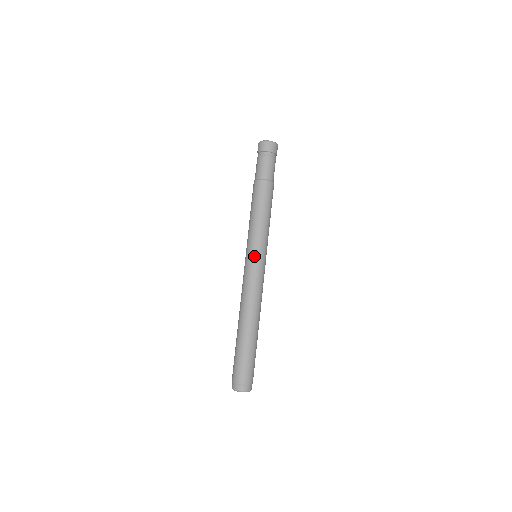
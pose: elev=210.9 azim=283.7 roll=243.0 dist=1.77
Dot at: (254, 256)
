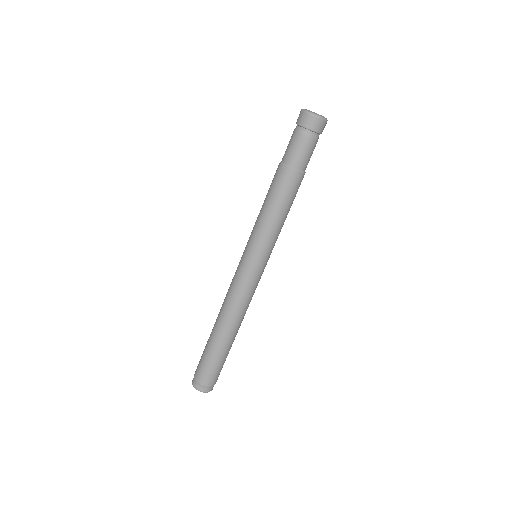
Dot at: (259, 263)
